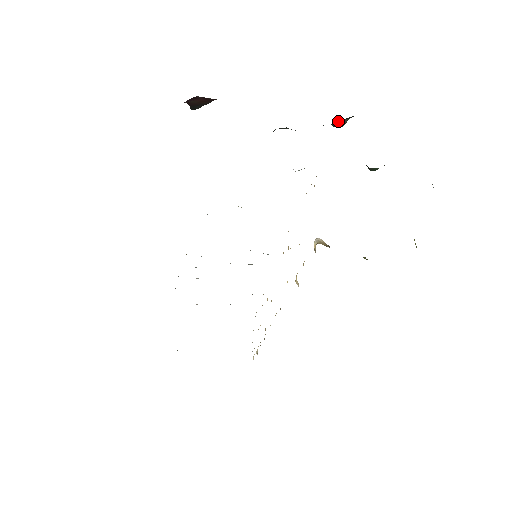
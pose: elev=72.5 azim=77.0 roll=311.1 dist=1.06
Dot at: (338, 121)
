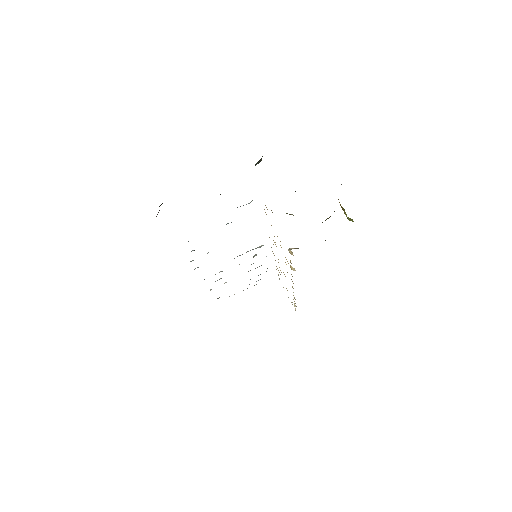
Dot at: occluded
